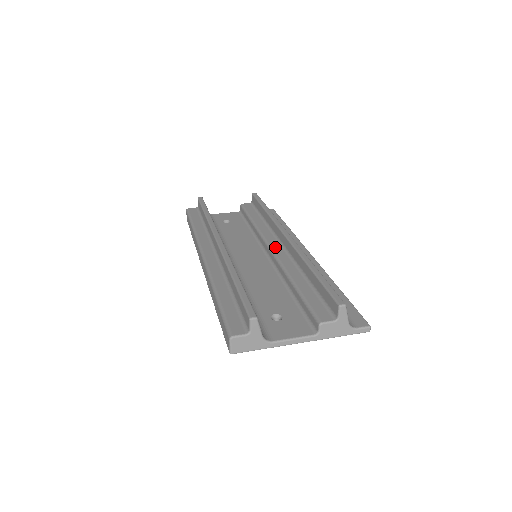
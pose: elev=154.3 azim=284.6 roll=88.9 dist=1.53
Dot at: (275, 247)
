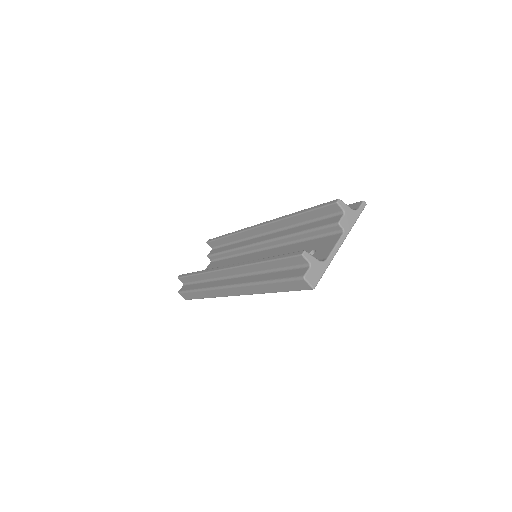
Dot at: (261, 240)
